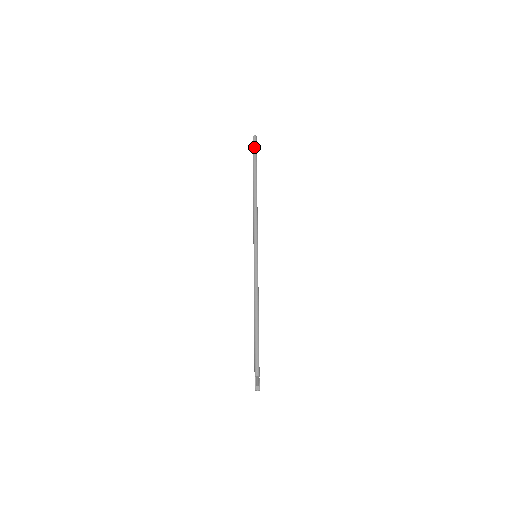
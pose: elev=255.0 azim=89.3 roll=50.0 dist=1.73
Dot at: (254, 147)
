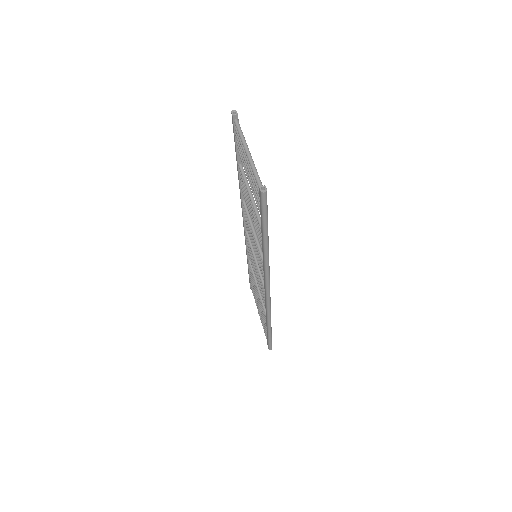
Dot at: occluded
